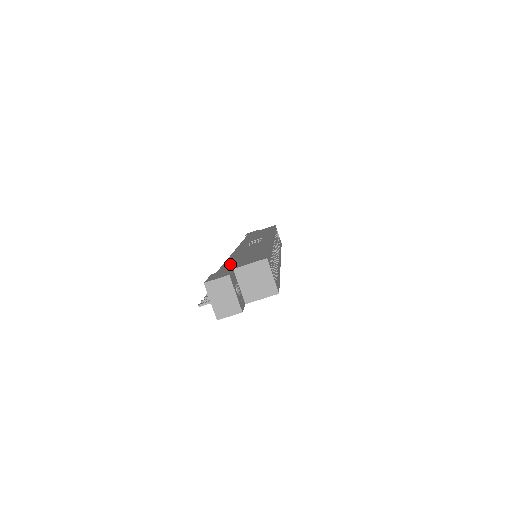
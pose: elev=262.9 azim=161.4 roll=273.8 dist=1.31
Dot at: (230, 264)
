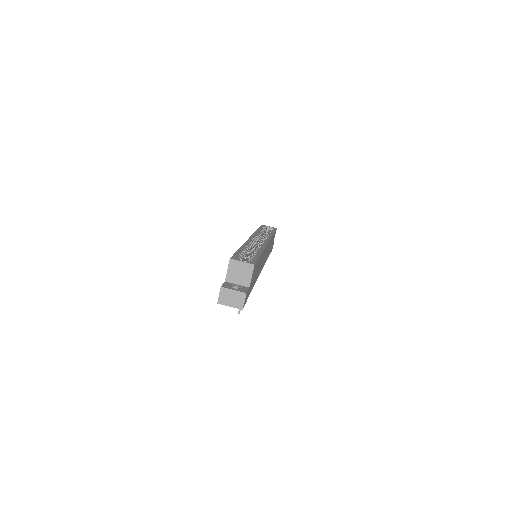
Dot at: occluded
